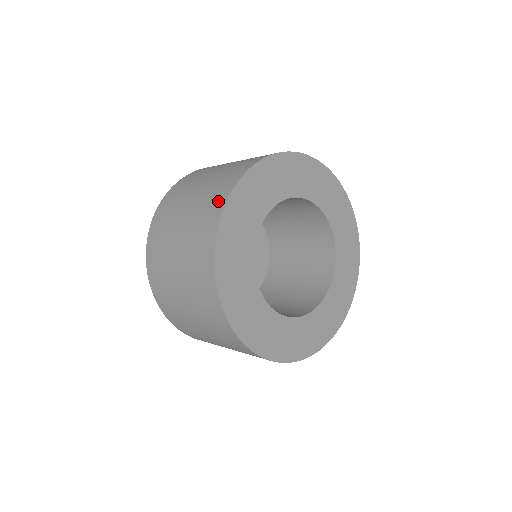
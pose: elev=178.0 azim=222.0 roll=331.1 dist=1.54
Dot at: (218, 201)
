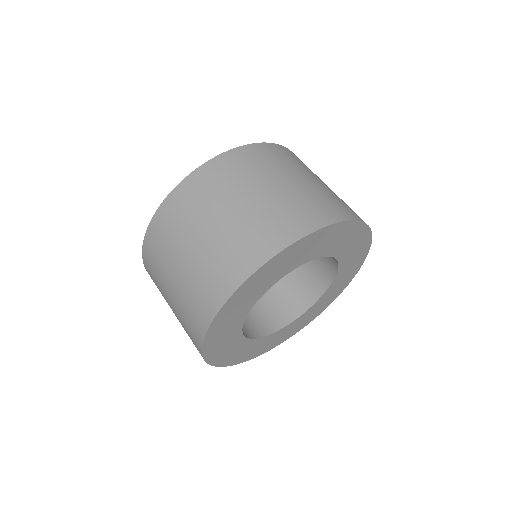
Dot at: (224, 284)
